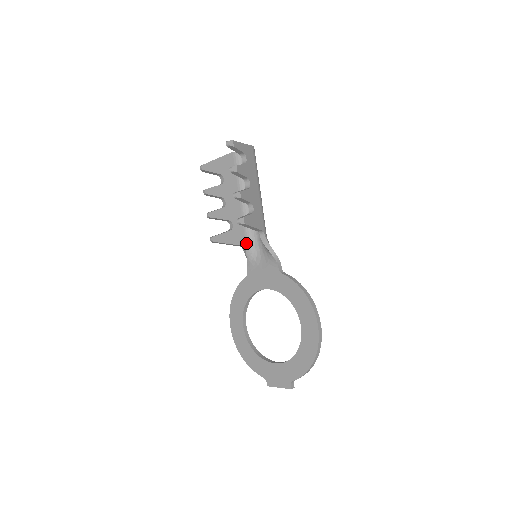
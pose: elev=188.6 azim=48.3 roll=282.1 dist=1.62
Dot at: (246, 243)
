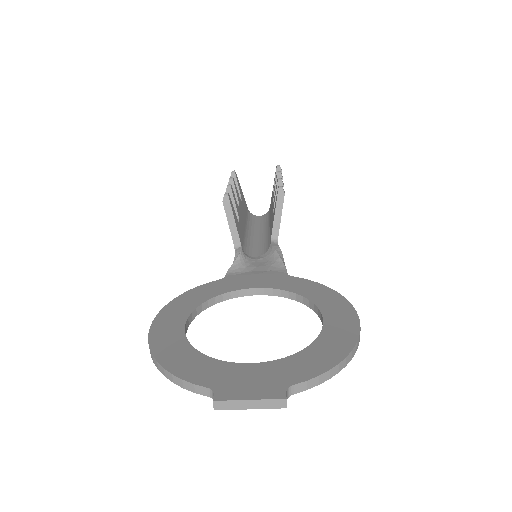
Dot at: (242, 248)
